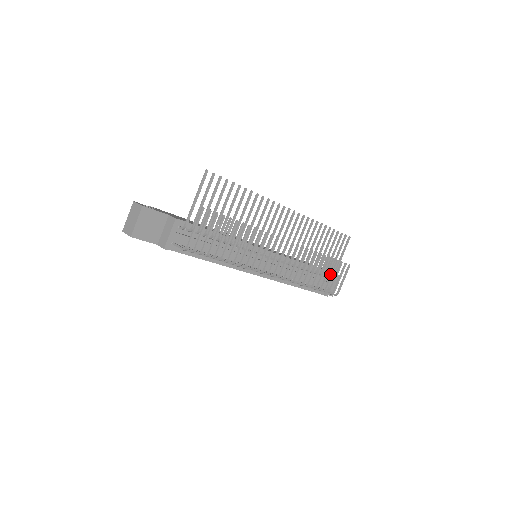
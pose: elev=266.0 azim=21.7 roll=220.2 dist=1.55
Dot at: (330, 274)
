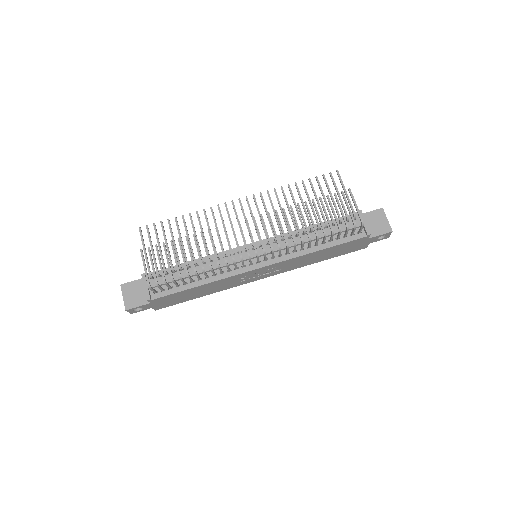
Dot at: (346, 214)
